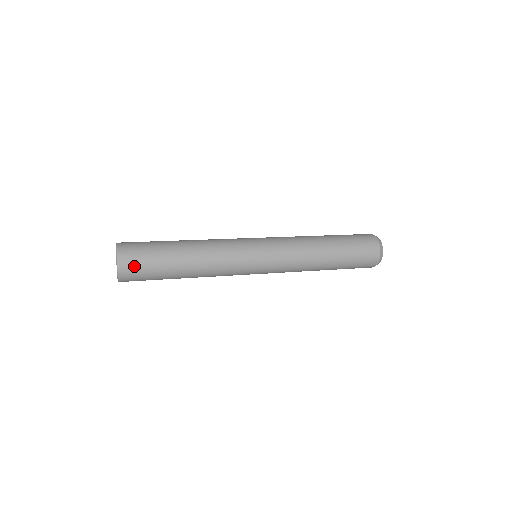
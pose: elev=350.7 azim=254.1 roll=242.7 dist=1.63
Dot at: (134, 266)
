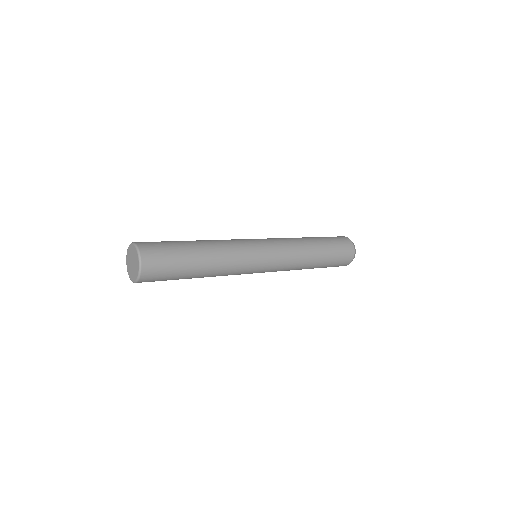
Dot at: (156, 265)
